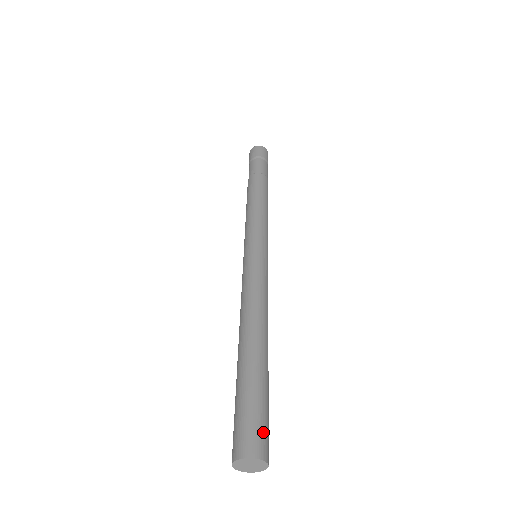
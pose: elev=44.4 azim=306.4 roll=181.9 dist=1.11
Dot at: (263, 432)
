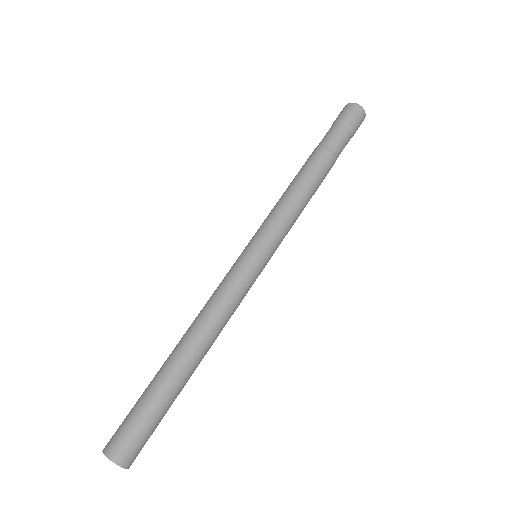
Dot at: (136, 444)
